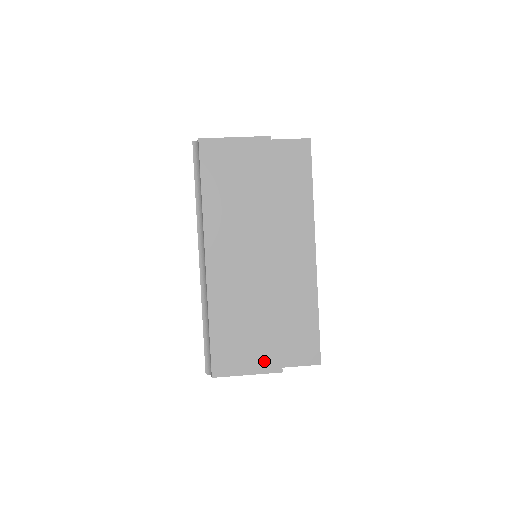
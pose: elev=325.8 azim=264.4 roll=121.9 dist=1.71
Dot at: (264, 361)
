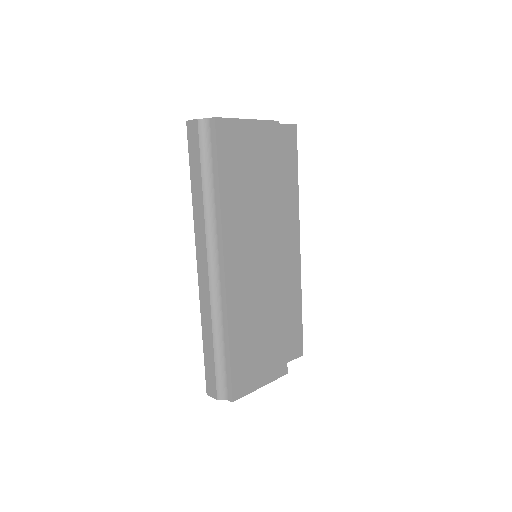
Dot at: (274, 367)
